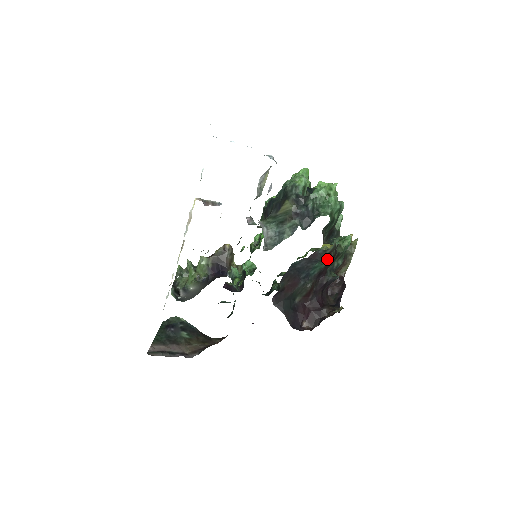
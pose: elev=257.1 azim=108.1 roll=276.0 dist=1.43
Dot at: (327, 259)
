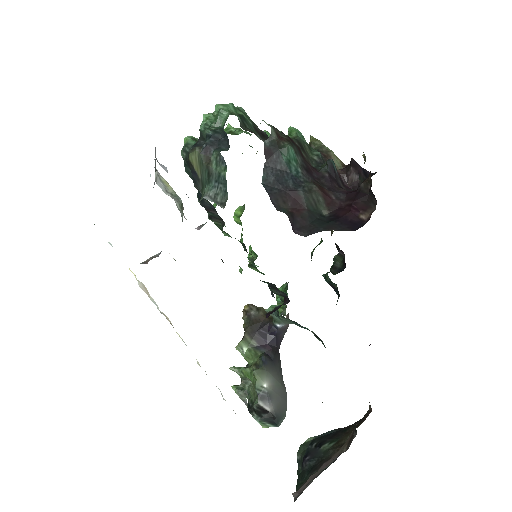
Dot at: (285, 144)
